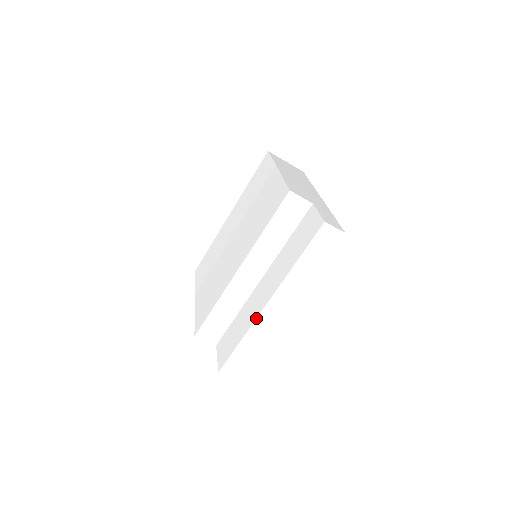
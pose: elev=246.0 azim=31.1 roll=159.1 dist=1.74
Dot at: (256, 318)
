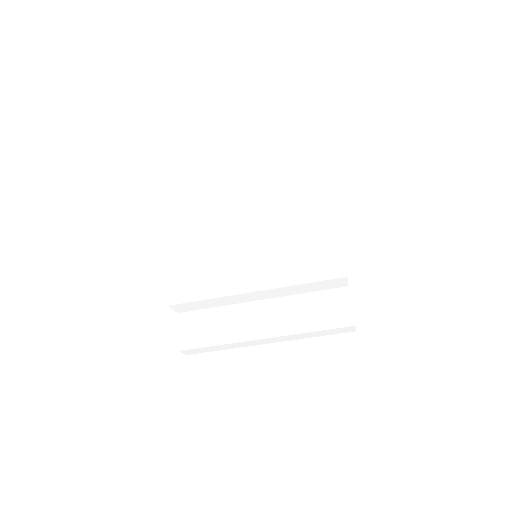
Dot at: (246, 341)
